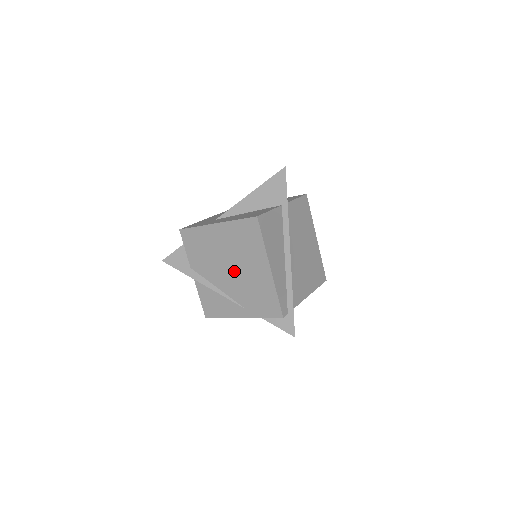
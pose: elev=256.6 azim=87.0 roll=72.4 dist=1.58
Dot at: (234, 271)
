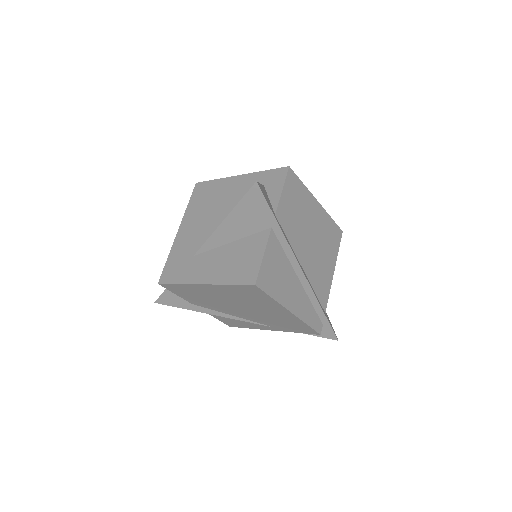
Dot at: (246, 310)
